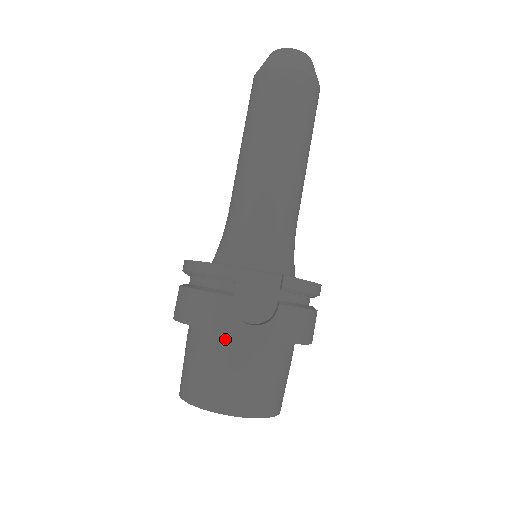
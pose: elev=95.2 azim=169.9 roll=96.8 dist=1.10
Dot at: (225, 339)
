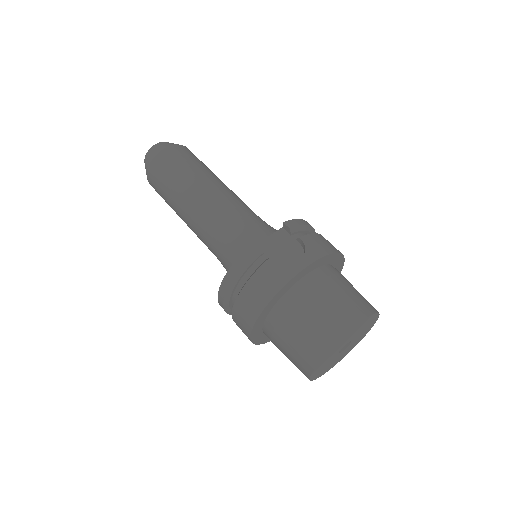
Dot at: (295, 292)
